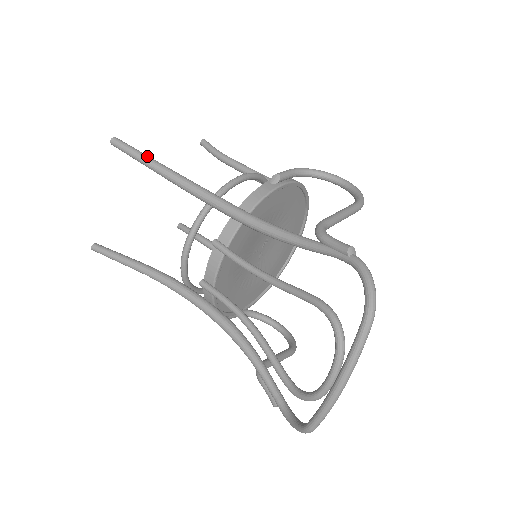
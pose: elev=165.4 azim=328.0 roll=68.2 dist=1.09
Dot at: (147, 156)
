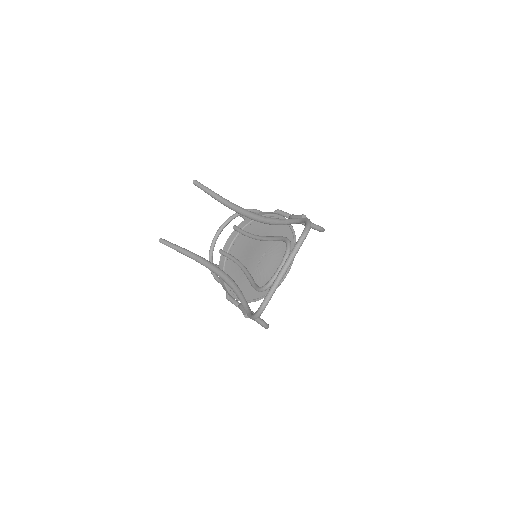
Dot at: (210, 189)
